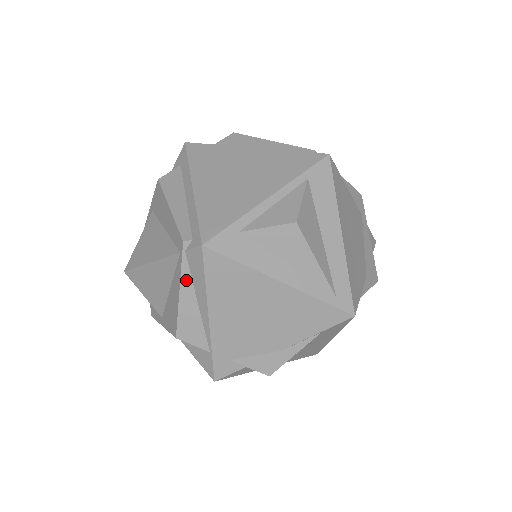
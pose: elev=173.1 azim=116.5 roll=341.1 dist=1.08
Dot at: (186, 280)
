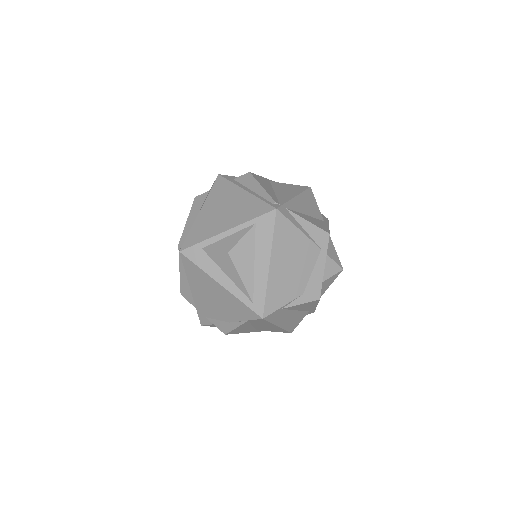
Dot at: (182, 265)
